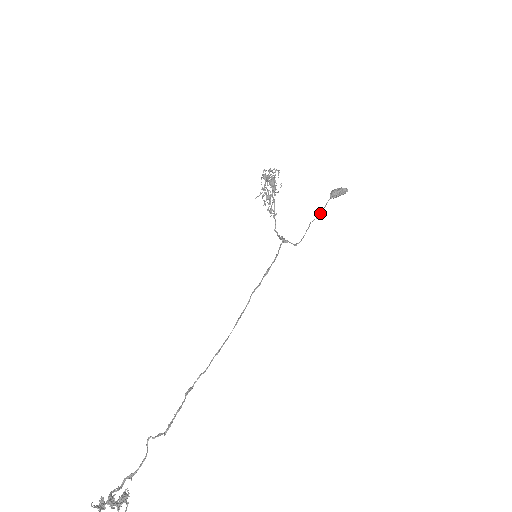
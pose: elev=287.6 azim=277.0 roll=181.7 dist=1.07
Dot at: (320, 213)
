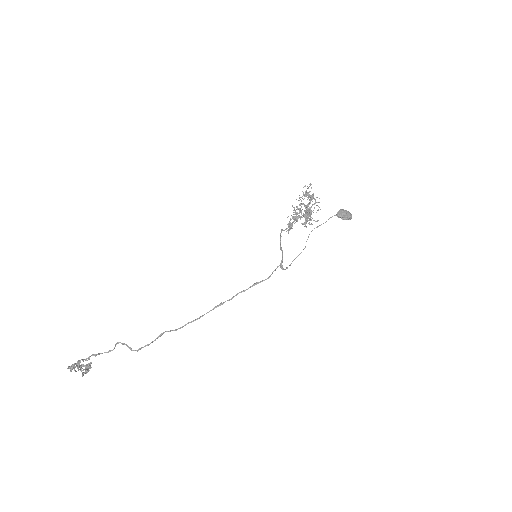
Dot at: (320, 225)
